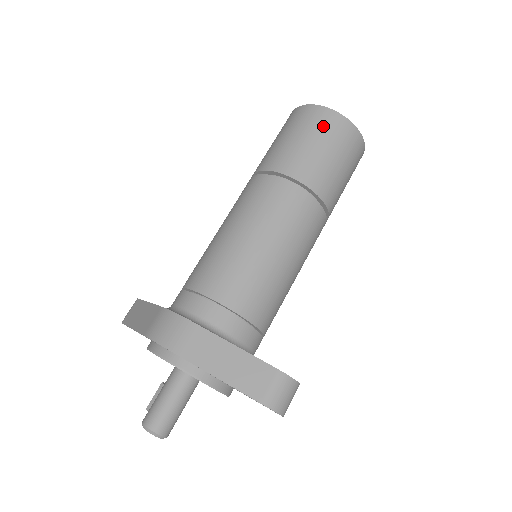
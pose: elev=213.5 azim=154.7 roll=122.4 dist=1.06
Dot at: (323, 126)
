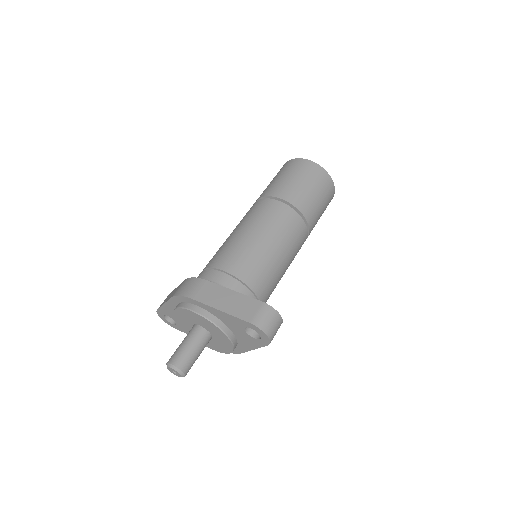
Dot at: (300, 168)
